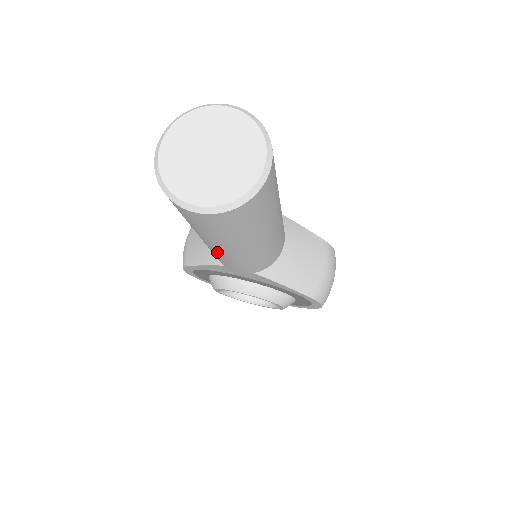
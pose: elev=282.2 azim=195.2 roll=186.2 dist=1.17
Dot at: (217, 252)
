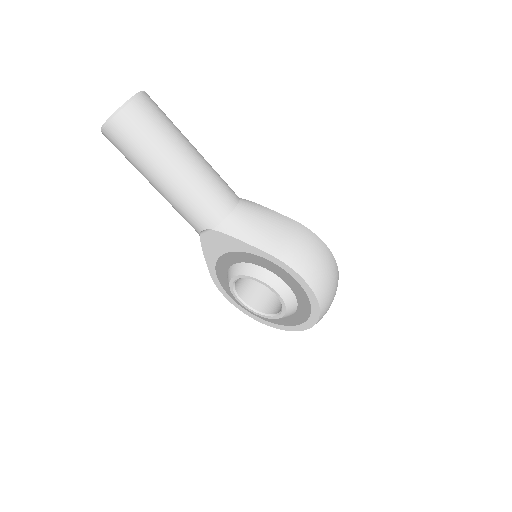
Dot at: (165, 196)
